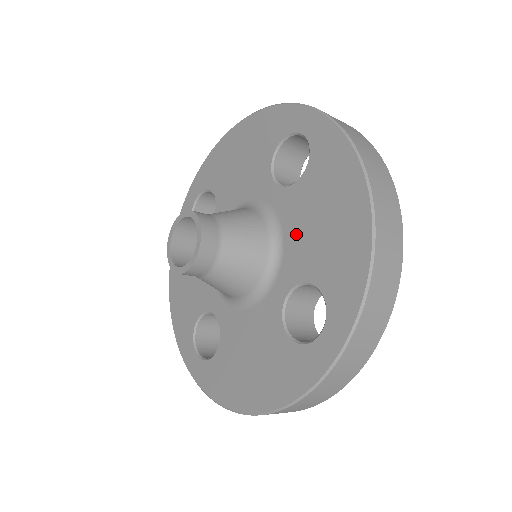
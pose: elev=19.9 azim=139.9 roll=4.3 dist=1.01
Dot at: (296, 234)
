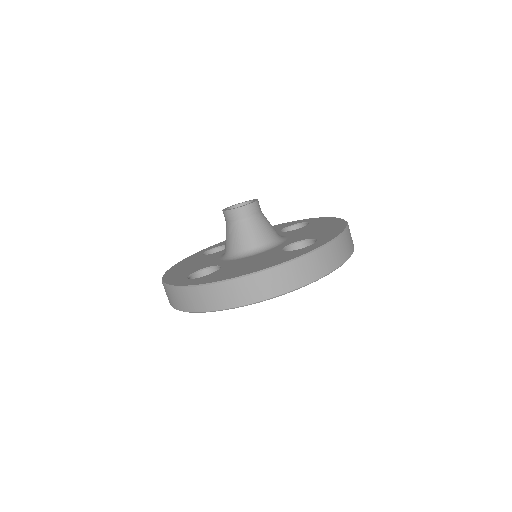
Dot at: (297, 235)
